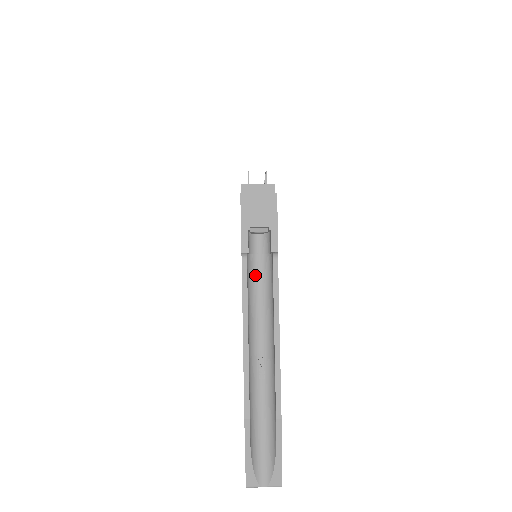
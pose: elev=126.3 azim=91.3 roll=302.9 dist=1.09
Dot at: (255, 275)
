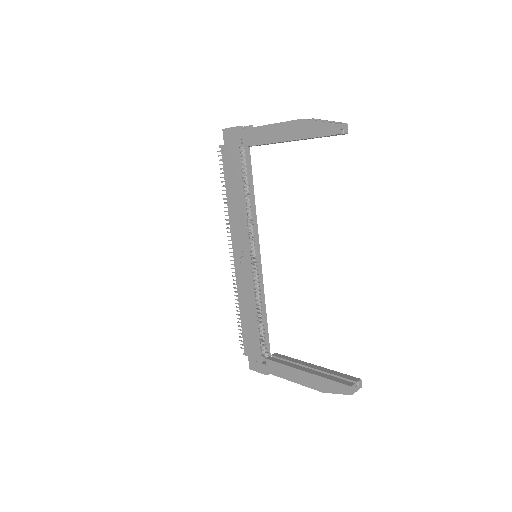
Dot at: occluded
